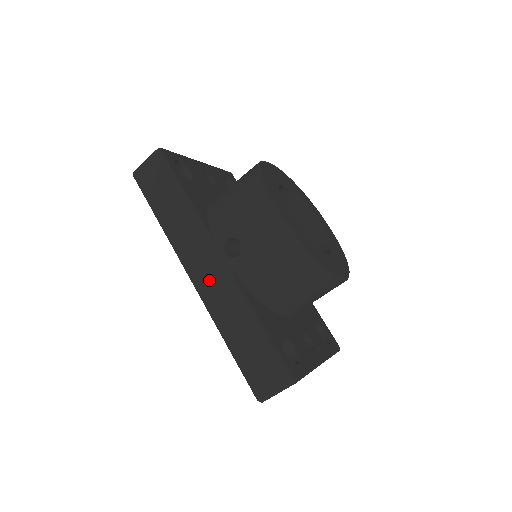
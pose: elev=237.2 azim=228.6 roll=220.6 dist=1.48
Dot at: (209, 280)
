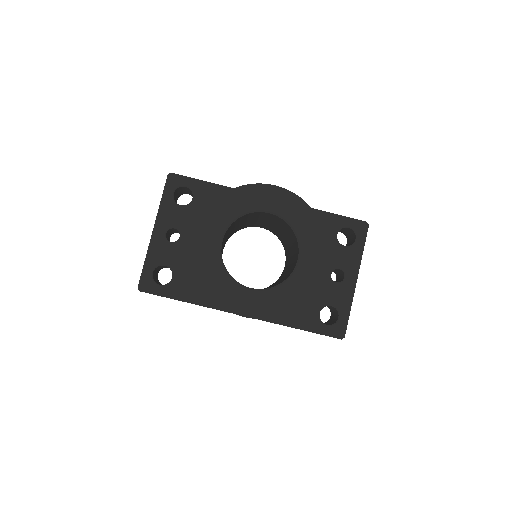
Dot at: occluded
